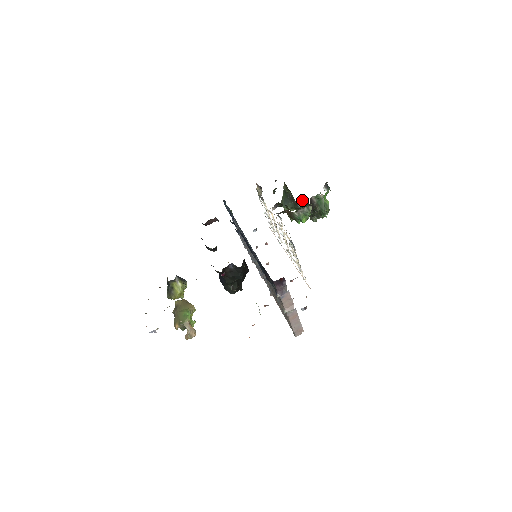
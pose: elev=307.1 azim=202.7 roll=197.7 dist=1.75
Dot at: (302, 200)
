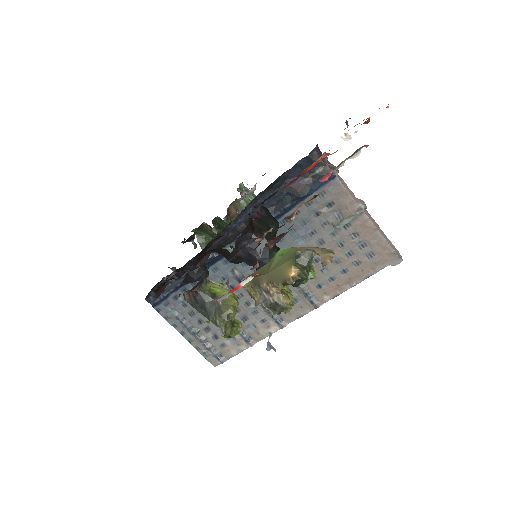
Dot at: occluded
